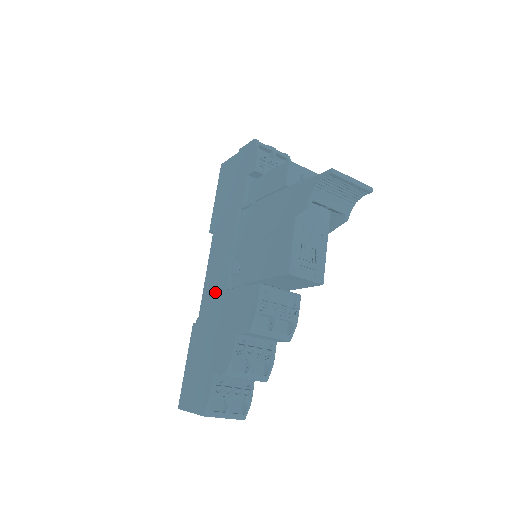
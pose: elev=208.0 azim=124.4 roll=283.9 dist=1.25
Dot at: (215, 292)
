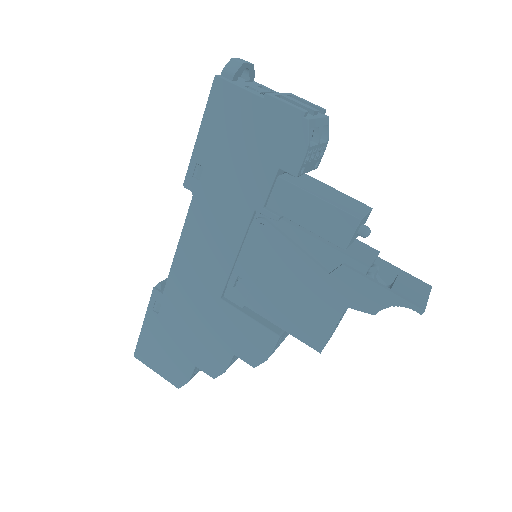
Dot at: (198, 285)
